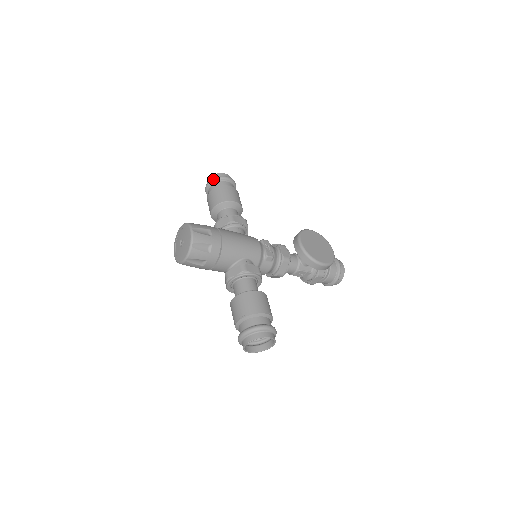
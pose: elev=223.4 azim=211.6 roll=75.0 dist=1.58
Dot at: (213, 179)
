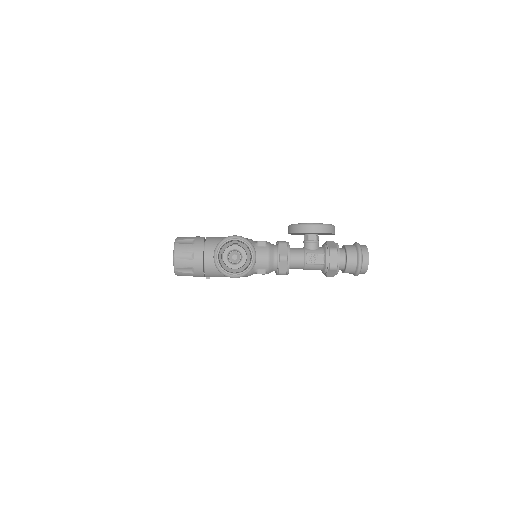
Dot at: occluded
